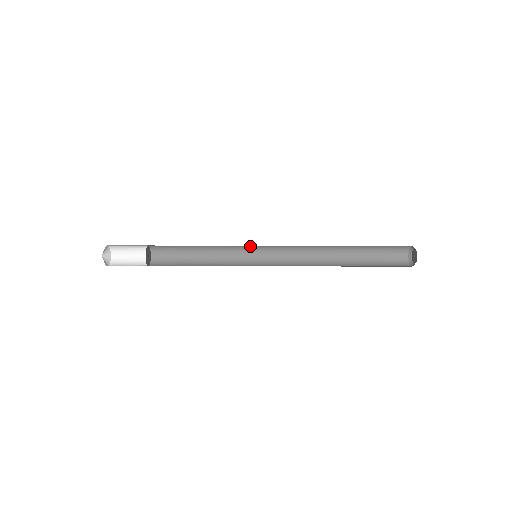
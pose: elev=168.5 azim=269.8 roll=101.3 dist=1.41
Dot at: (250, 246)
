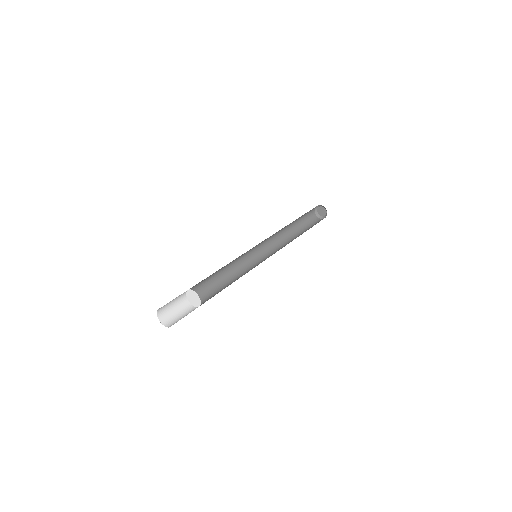
Dot at: occluded
